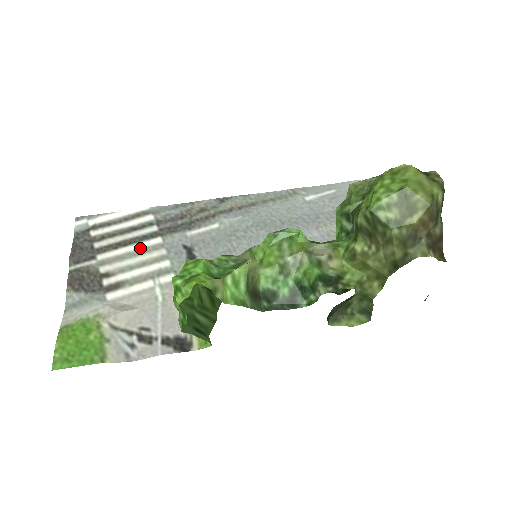
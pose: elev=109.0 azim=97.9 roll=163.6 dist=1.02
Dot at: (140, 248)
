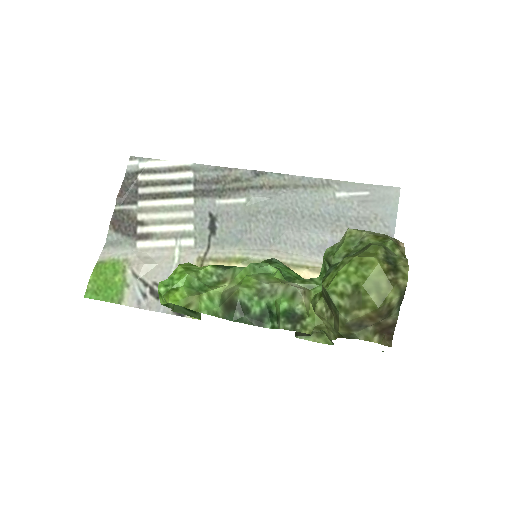
Dot at: (174, 205)
